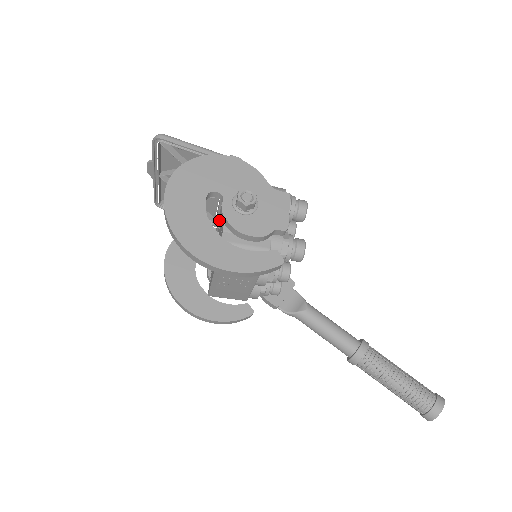
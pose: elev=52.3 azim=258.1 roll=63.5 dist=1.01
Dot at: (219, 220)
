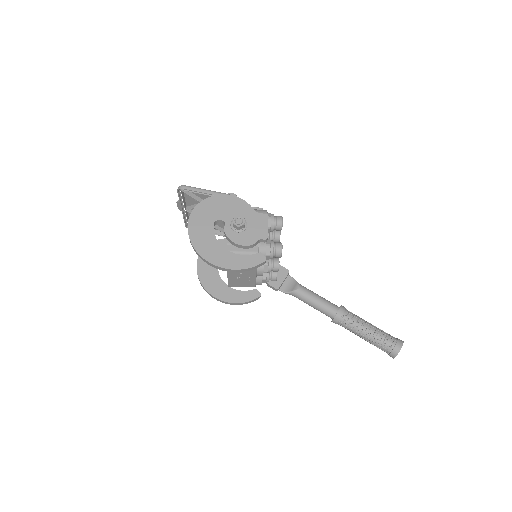
Dot at: occluded
